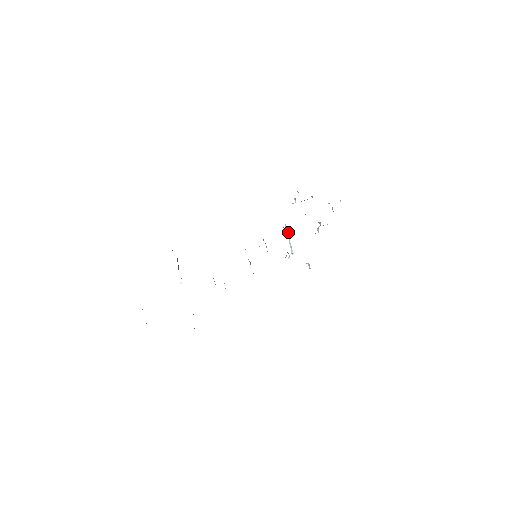
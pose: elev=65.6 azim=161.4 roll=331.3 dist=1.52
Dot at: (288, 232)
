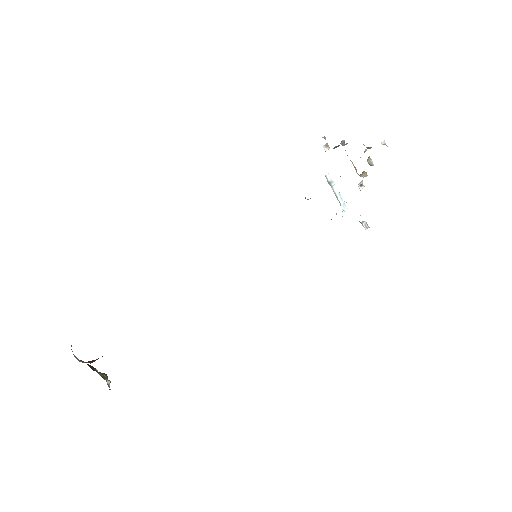
Dot at: (333, 183)
